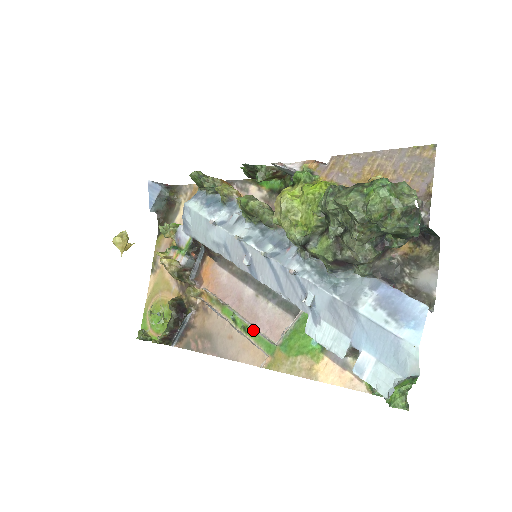
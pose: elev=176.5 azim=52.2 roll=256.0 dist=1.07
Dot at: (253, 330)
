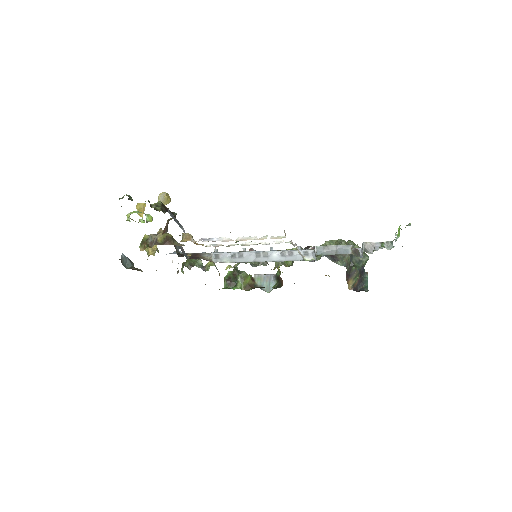
Dot at: (262, 244)
